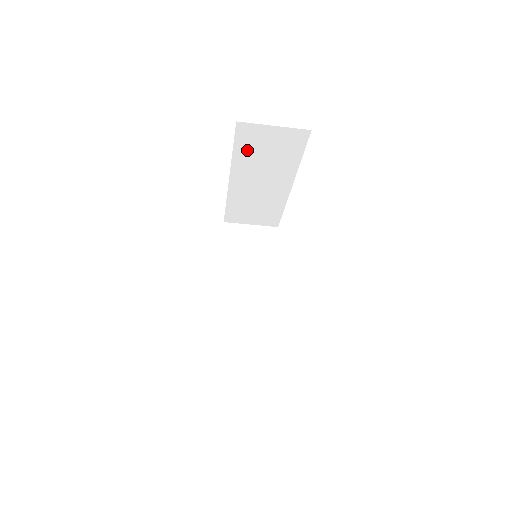
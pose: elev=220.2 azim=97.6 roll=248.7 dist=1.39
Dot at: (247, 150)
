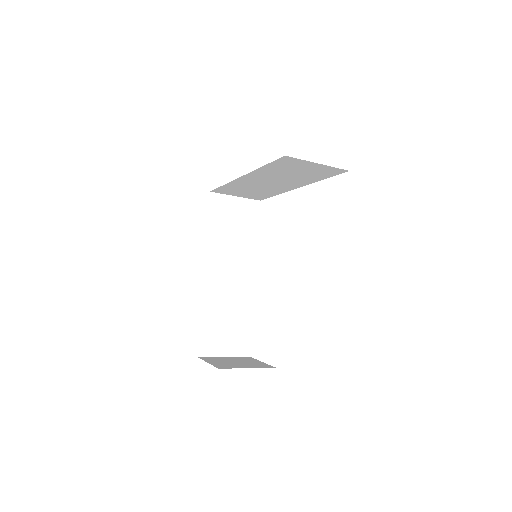
Dot at: (277, 168)
